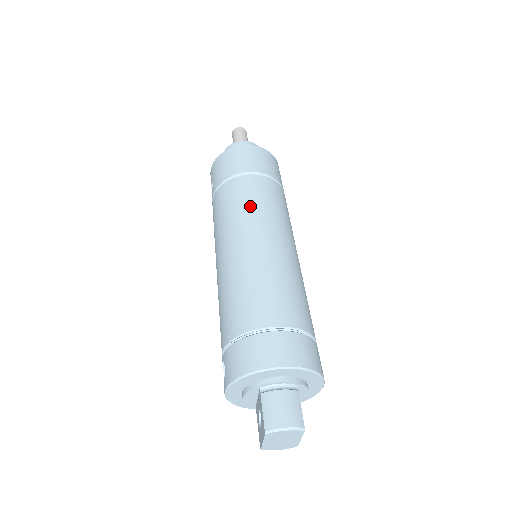
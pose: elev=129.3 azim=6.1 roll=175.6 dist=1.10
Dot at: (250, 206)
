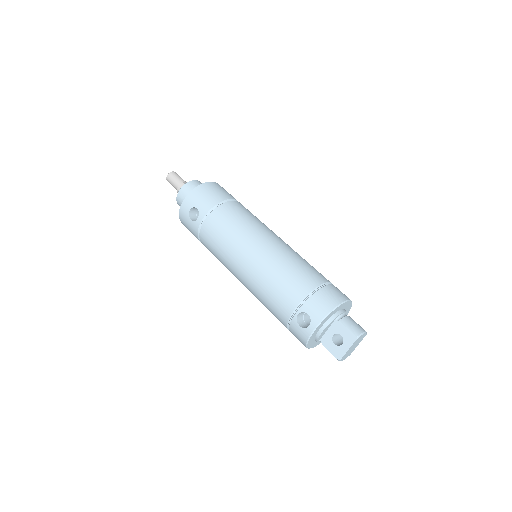
Dot at: (253, 219)
